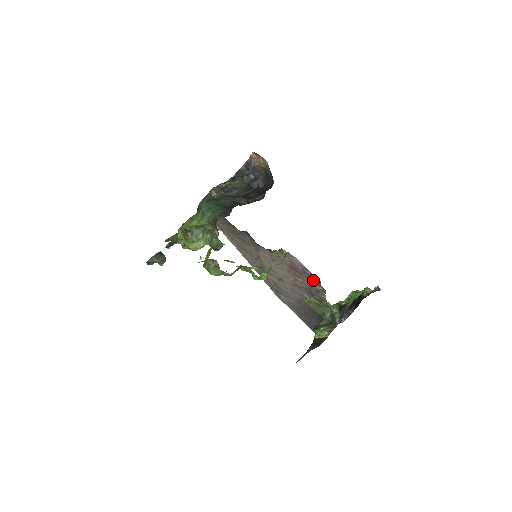
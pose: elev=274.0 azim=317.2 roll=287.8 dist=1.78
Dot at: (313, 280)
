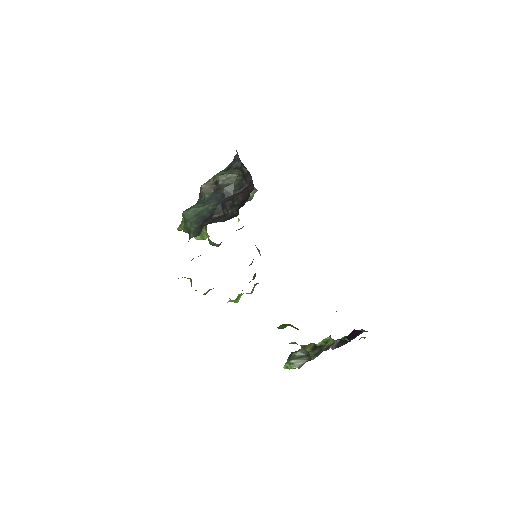
Dot at: occluded
